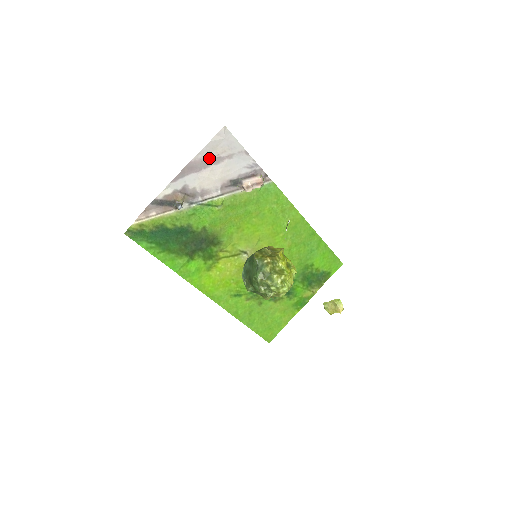
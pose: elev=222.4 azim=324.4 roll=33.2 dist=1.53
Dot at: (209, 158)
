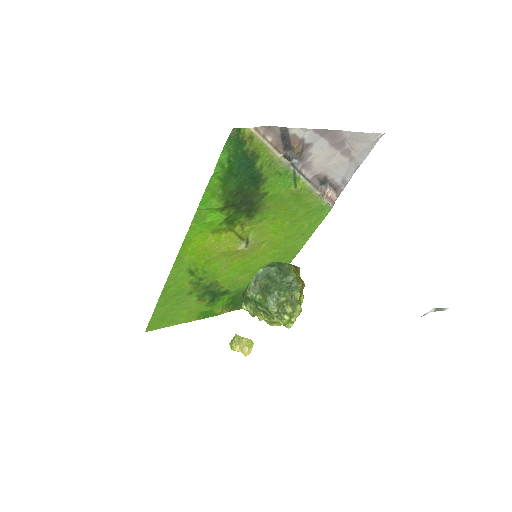
Dot at: (347, 144)
